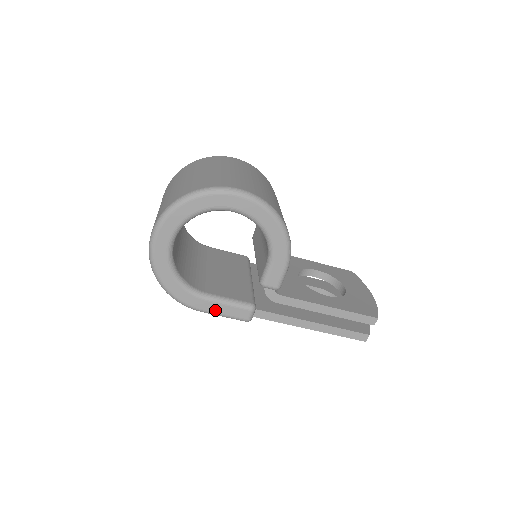
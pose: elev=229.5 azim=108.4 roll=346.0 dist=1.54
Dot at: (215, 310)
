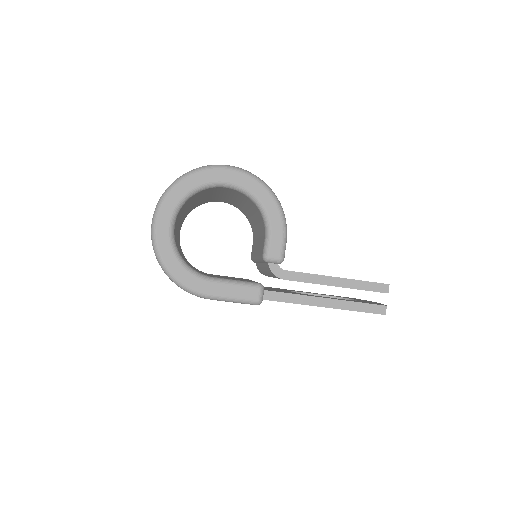
Dot at: (223, 293)
